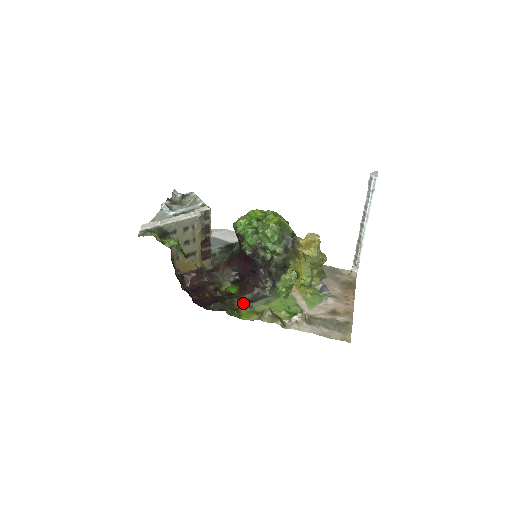
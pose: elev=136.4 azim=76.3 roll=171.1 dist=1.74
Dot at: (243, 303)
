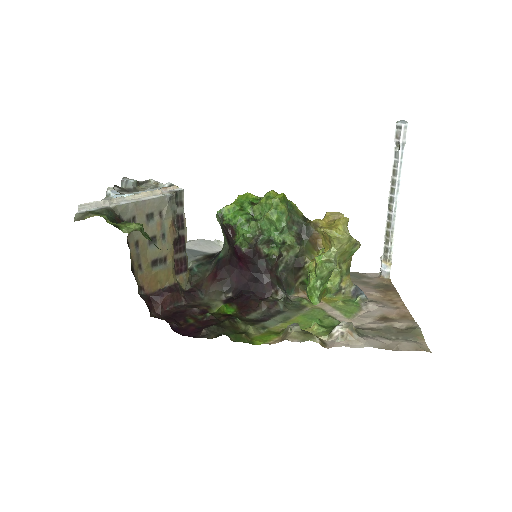
Dot at: (250, 323)
